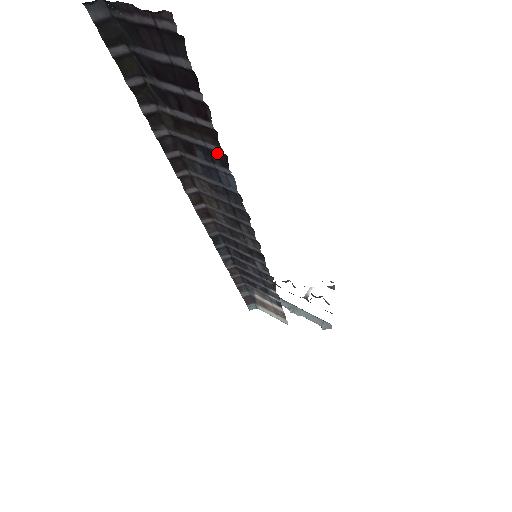
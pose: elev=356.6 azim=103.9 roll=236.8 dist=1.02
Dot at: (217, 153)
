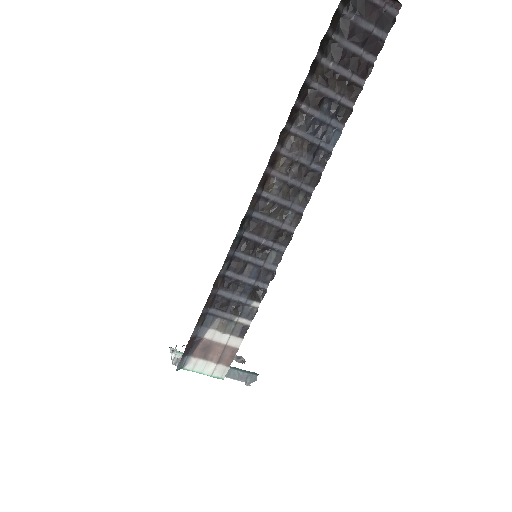
Dot at: (344, 108)
